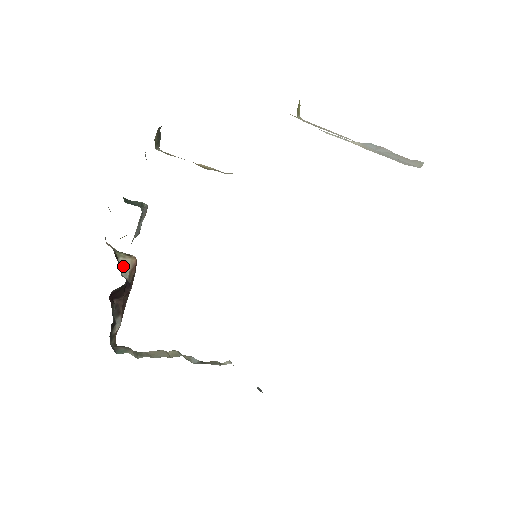
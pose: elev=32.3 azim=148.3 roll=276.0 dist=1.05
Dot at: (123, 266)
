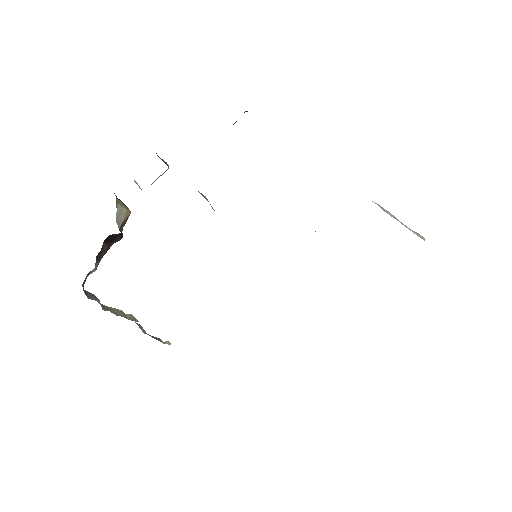
Dot at: (119, 214)
